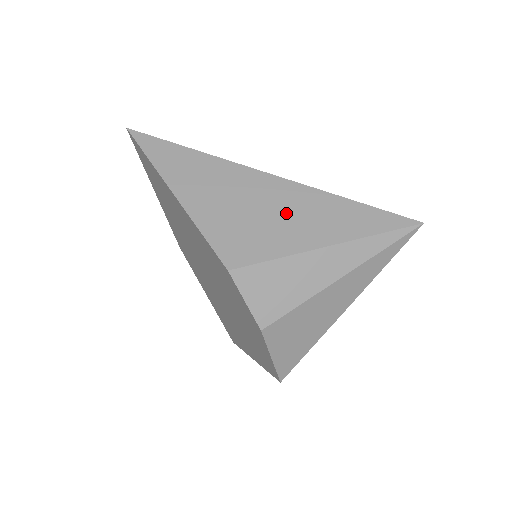
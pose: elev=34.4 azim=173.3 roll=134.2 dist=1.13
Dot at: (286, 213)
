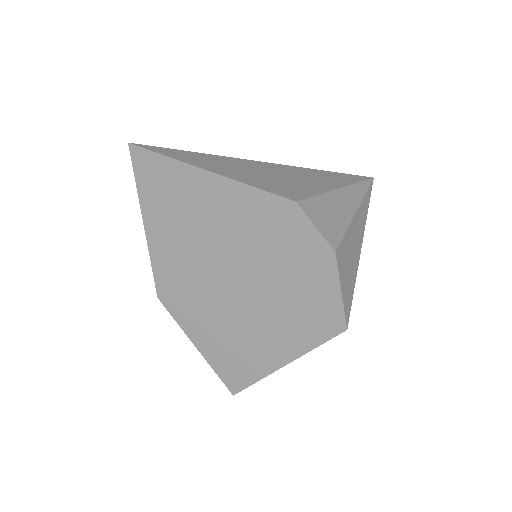
Dot at: (297, 177)
